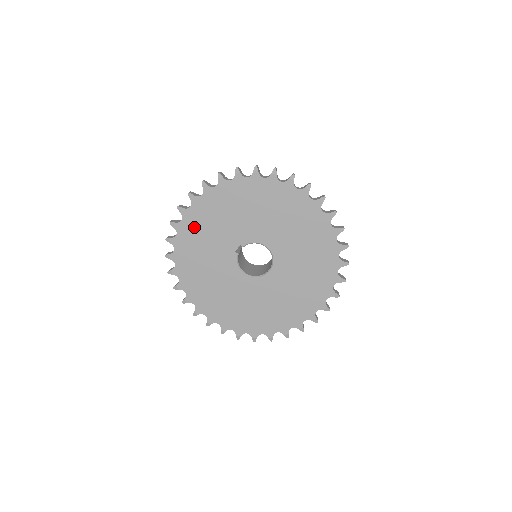
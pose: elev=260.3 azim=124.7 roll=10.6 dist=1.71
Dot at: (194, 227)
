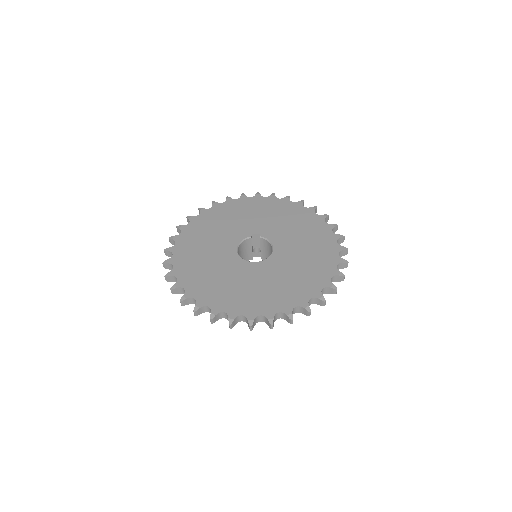
Dot at: (251, 205)
